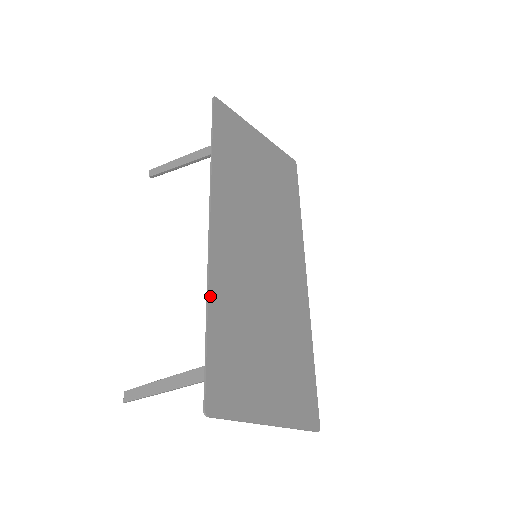
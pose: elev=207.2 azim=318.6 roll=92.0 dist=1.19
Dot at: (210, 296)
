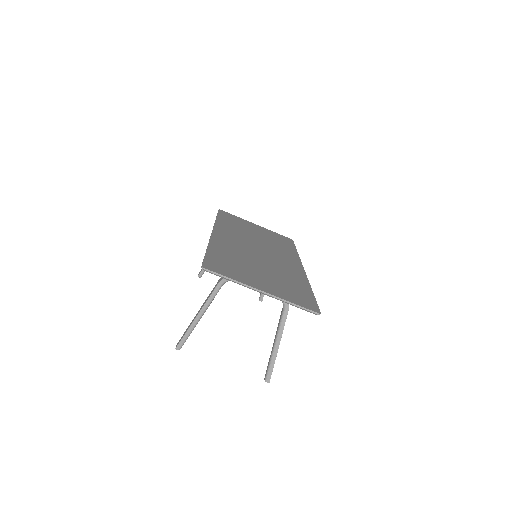
Dot at: (210, 244)
